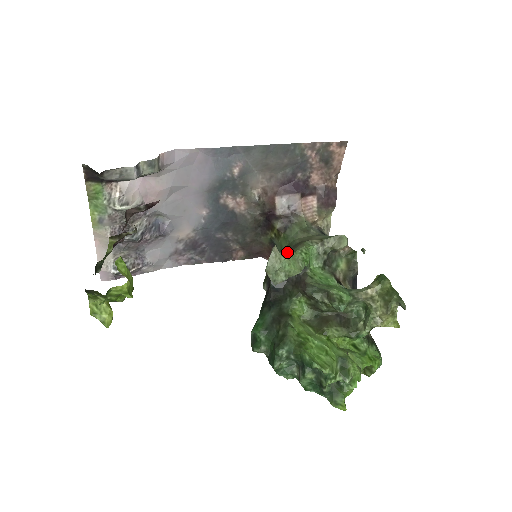
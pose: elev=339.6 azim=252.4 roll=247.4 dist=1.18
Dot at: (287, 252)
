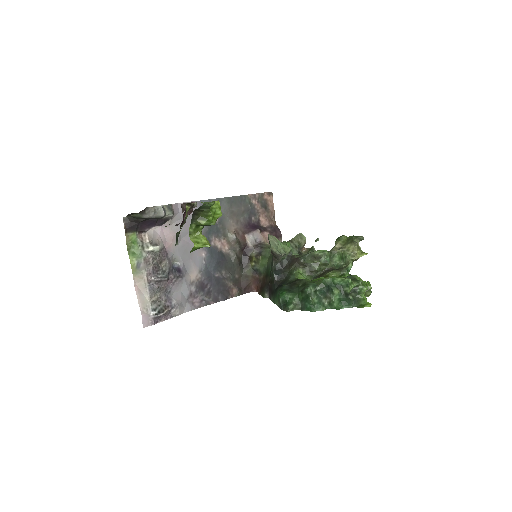
Dot at: (271, 258)
